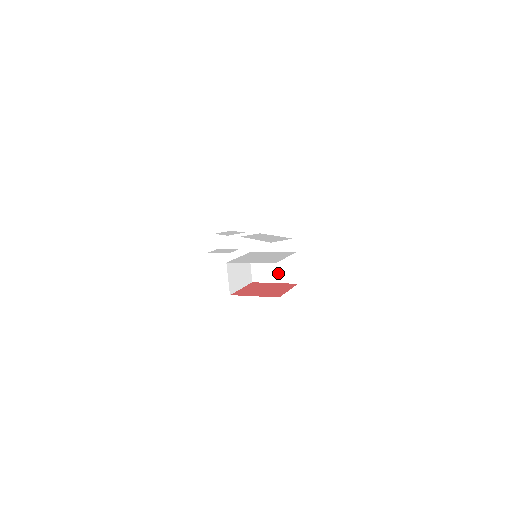
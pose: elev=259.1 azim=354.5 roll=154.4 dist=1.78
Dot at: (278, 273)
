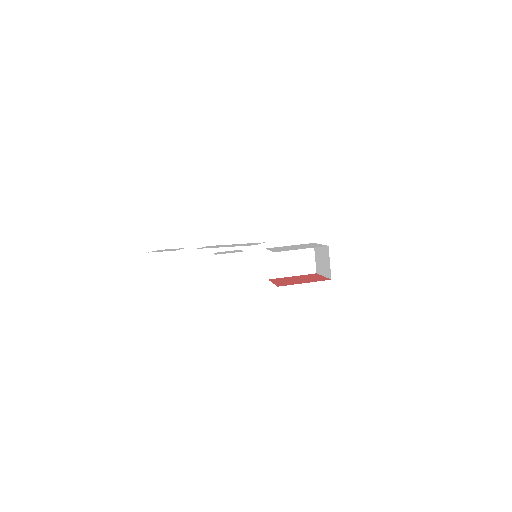
Dot at: (296, 266)
